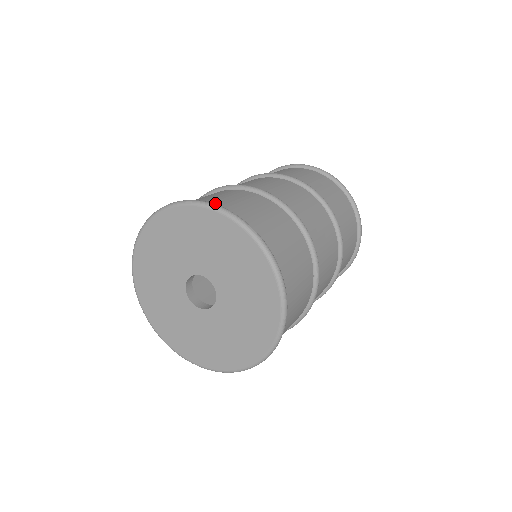
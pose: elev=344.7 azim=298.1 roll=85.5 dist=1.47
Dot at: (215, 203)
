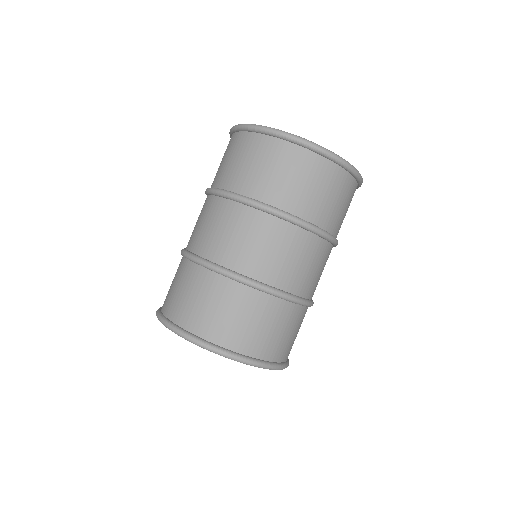
Dot at: (189, 322)
